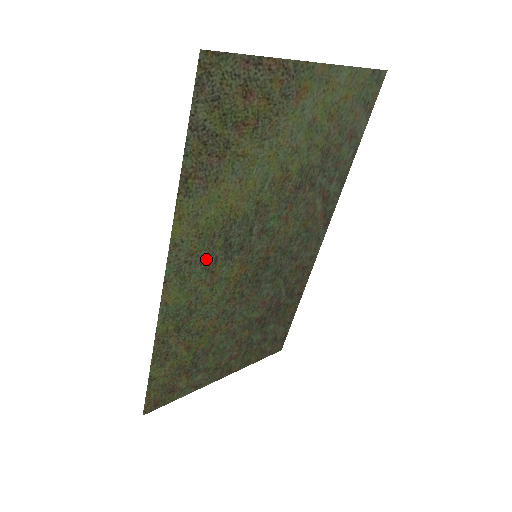
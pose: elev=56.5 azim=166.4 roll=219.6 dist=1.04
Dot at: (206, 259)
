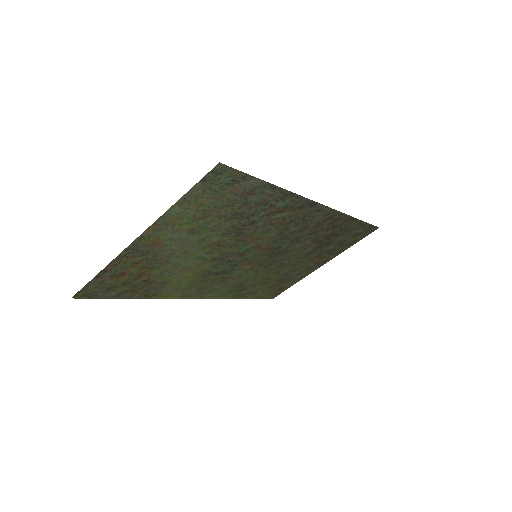
Dot at: (214, 282)
